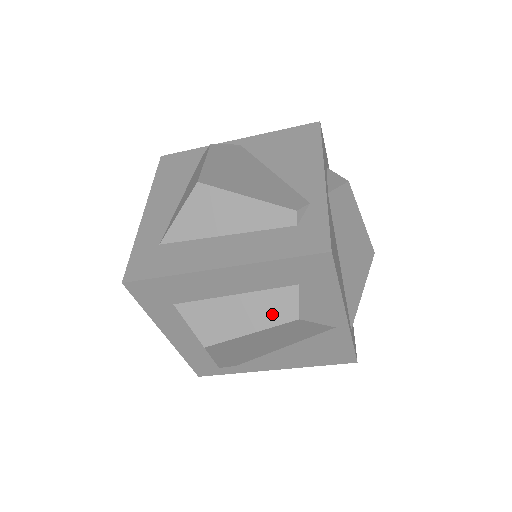
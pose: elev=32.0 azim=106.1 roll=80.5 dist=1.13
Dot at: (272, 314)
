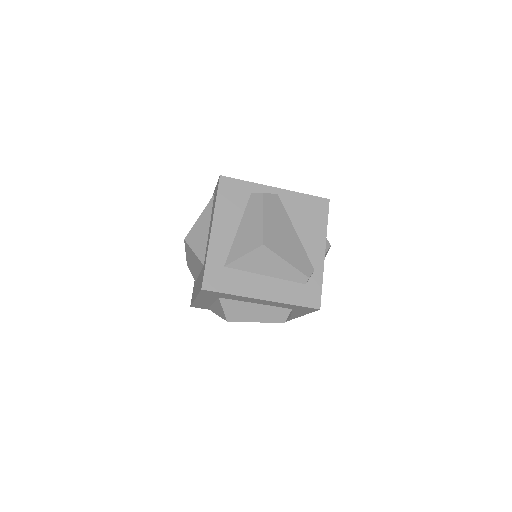
Dot at: (272, 317)
